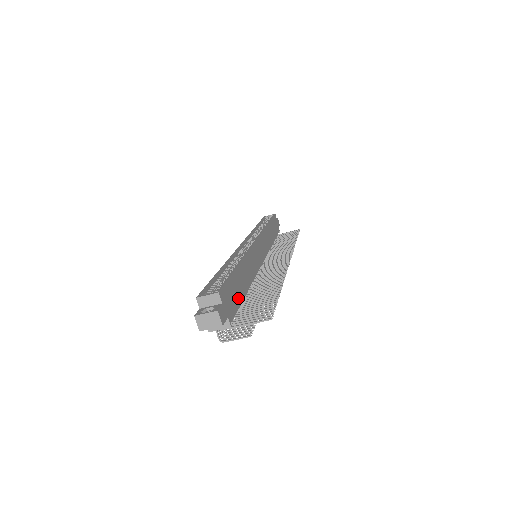
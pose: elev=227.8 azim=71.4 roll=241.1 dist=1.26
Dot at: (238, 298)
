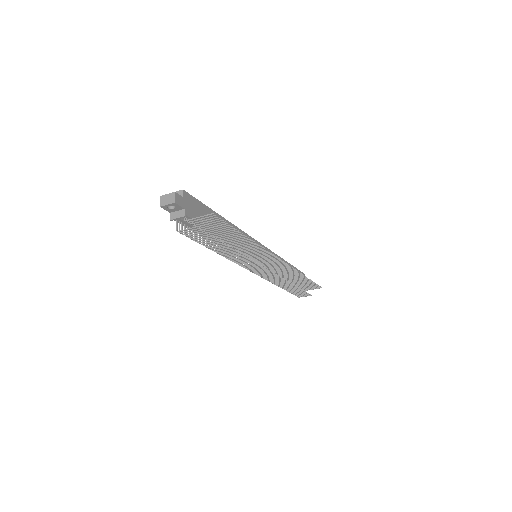
Dot at: occluded
